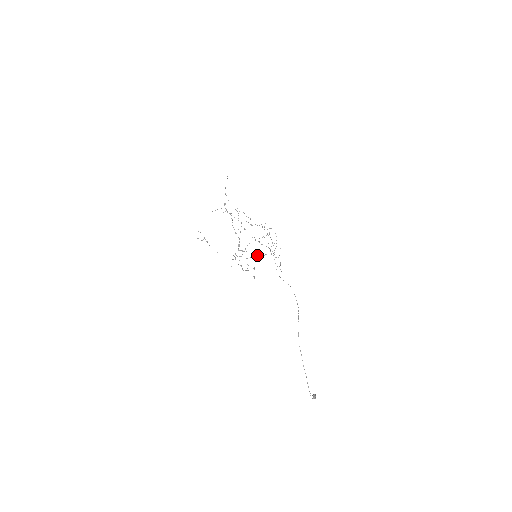
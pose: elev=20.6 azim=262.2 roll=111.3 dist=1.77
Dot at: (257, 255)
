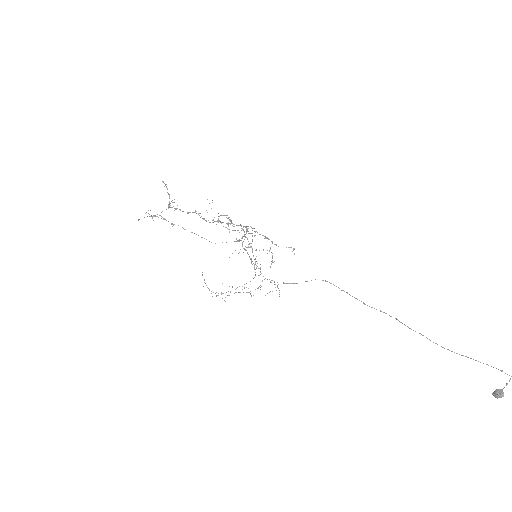
Dot at: (251, 261)
